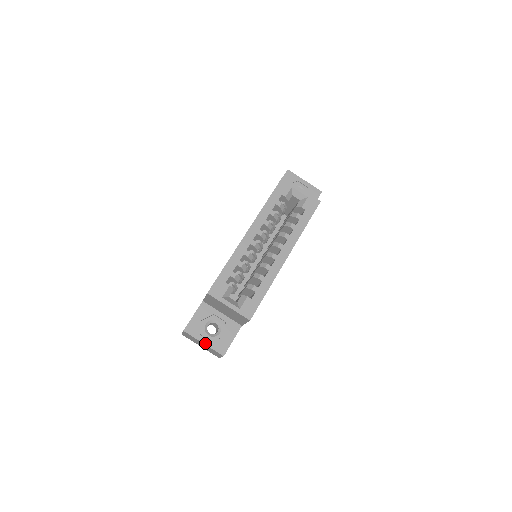
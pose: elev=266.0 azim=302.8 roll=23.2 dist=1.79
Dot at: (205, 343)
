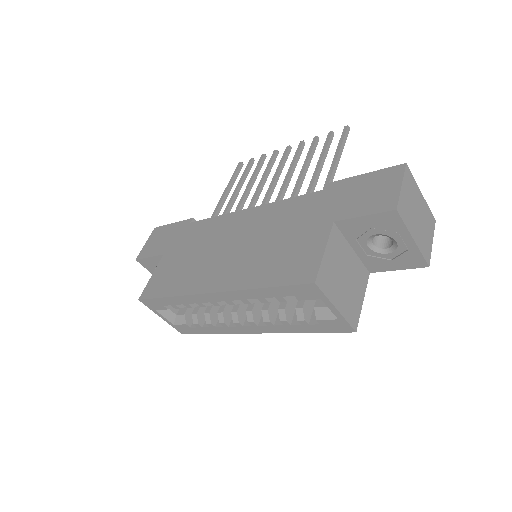
Dot at: occluded
